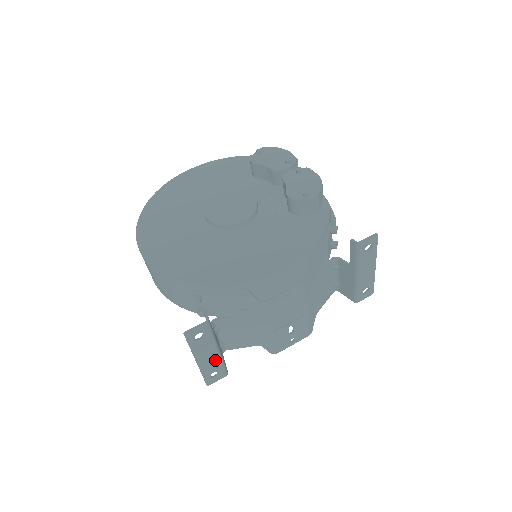
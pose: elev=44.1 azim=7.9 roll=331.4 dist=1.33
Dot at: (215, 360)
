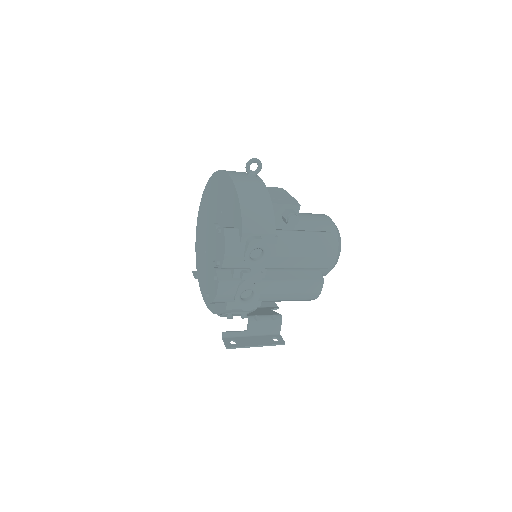
Dot at: occluded
